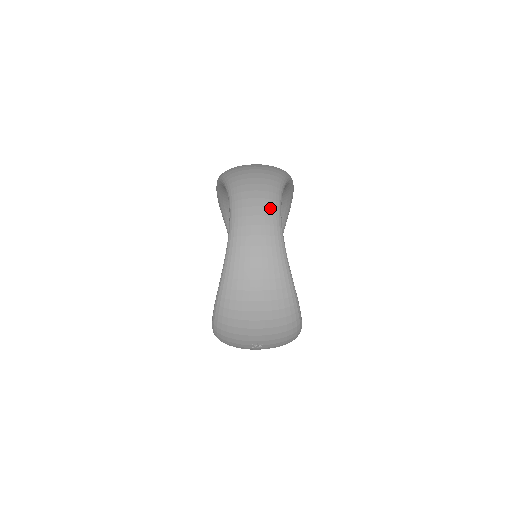
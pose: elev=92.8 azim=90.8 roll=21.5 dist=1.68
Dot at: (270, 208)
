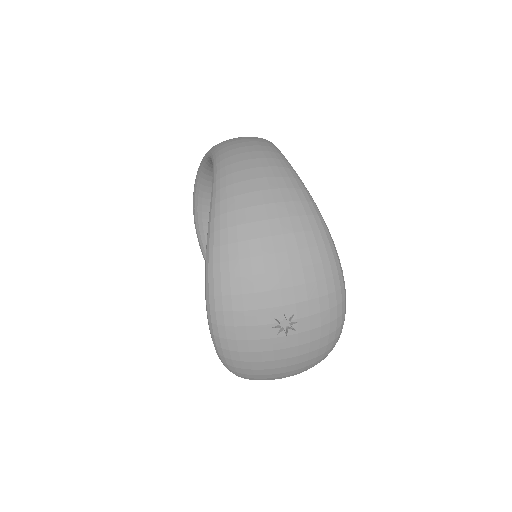
Dot at: (261, 139)
